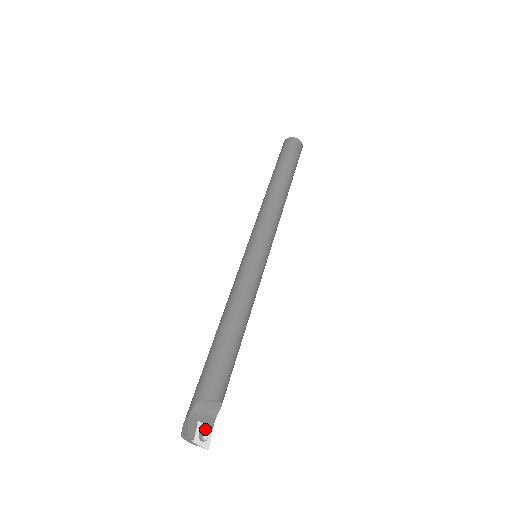
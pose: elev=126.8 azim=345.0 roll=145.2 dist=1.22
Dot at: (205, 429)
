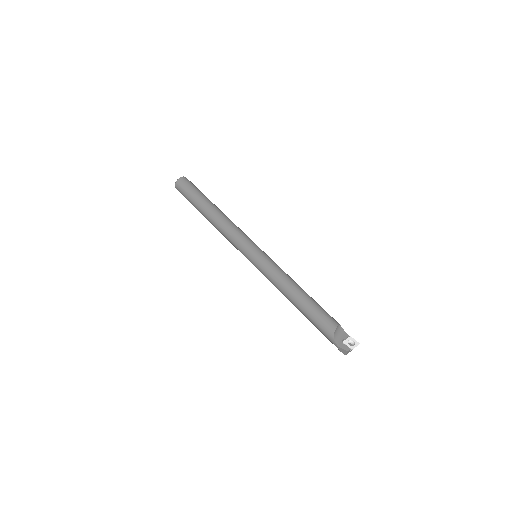
Dot at: (348, 340)
